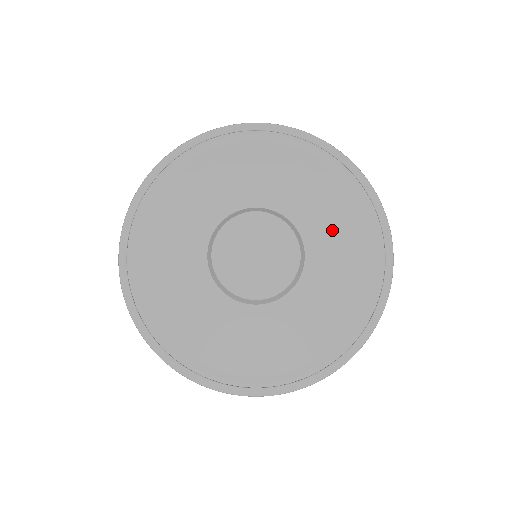
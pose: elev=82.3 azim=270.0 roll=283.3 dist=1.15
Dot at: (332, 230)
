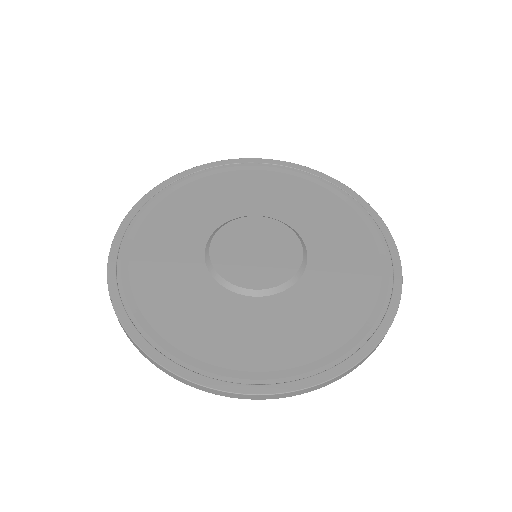
Dot at: (319, 218)
